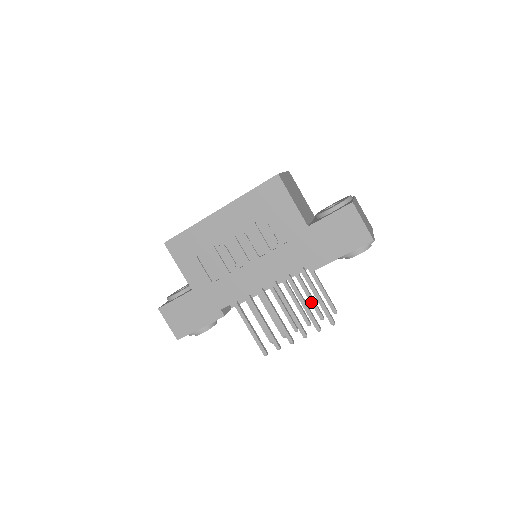
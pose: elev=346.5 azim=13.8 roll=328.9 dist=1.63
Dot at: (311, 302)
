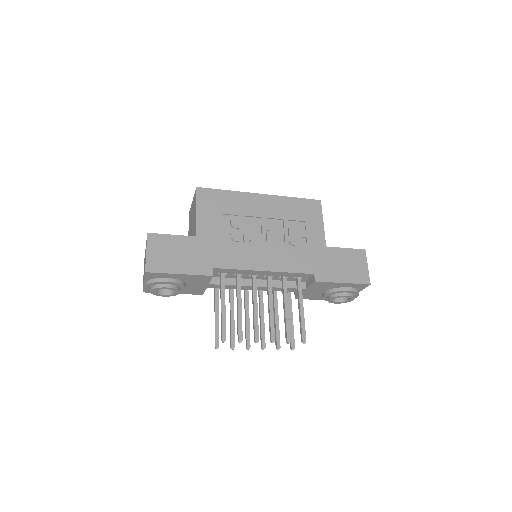
Dot at: (276, 327)
